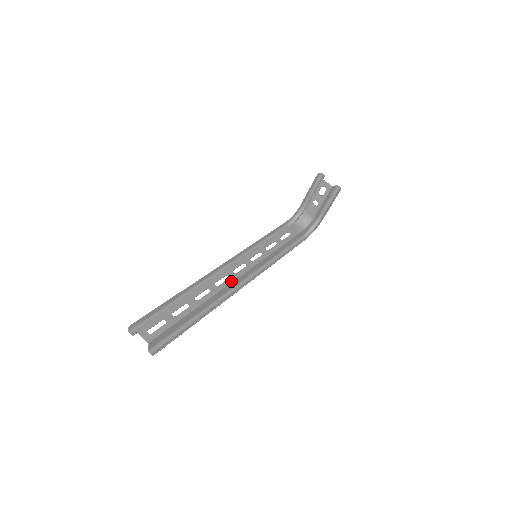
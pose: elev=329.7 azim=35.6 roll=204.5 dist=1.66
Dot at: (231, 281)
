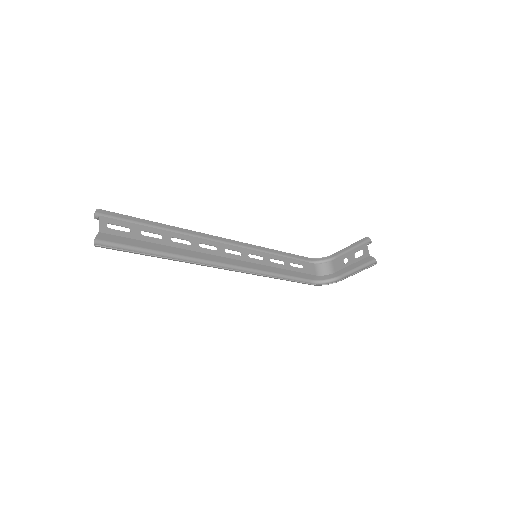
Dot at: (215, 254)
